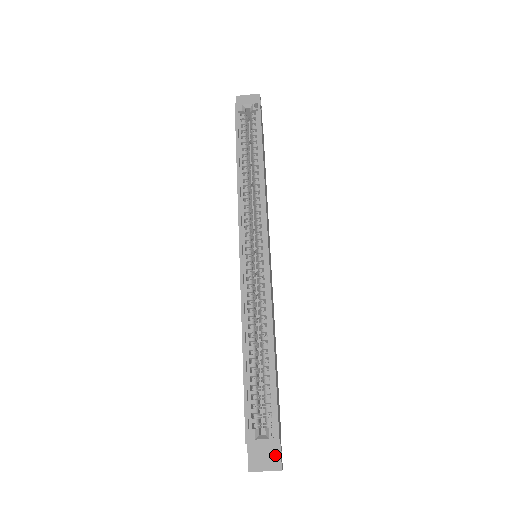
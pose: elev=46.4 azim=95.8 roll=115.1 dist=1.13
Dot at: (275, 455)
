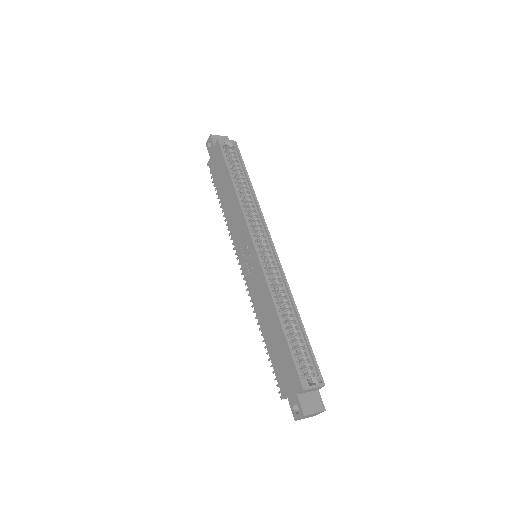
Dot at: (318, 400)
